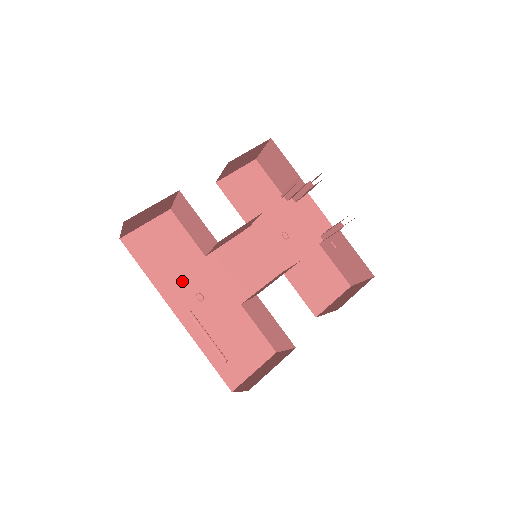
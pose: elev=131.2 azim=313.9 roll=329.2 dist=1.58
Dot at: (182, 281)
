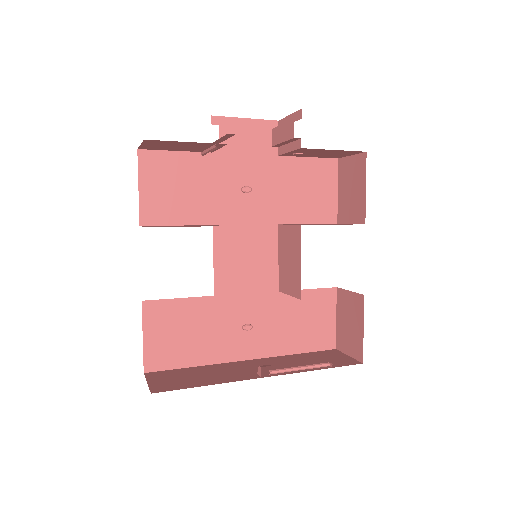
Dot at: (222, 335)
